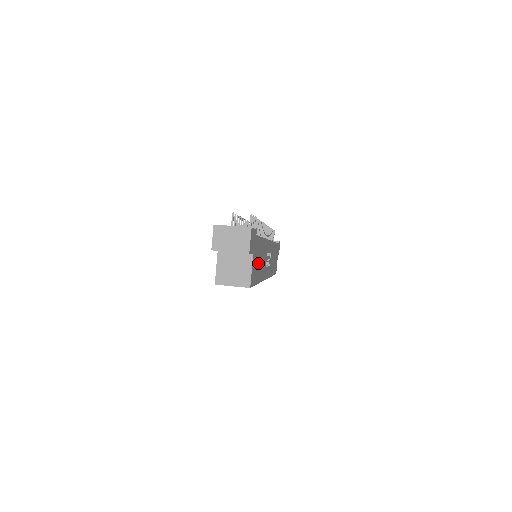
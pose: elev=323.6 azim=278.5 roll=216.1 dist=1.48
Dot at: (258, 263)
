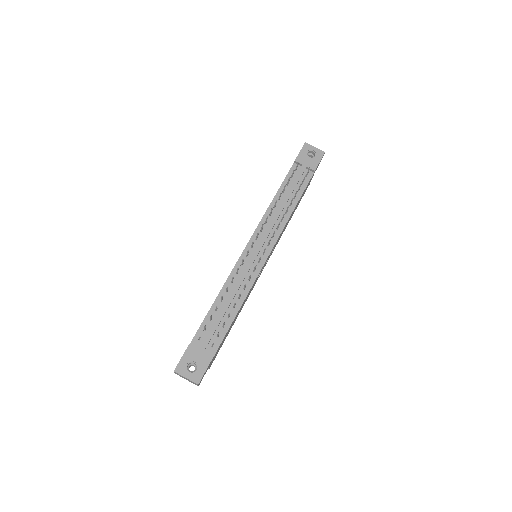
Dot at: occluded
